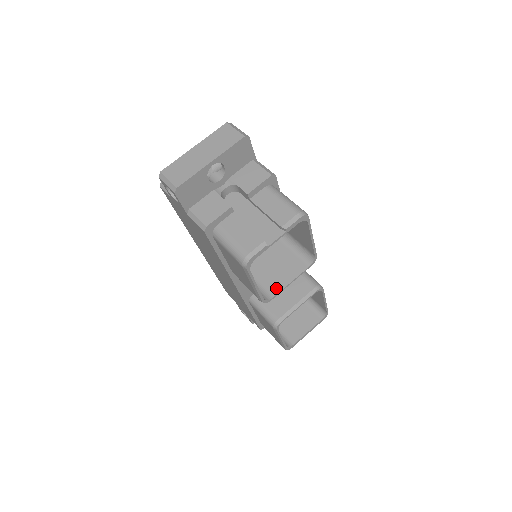
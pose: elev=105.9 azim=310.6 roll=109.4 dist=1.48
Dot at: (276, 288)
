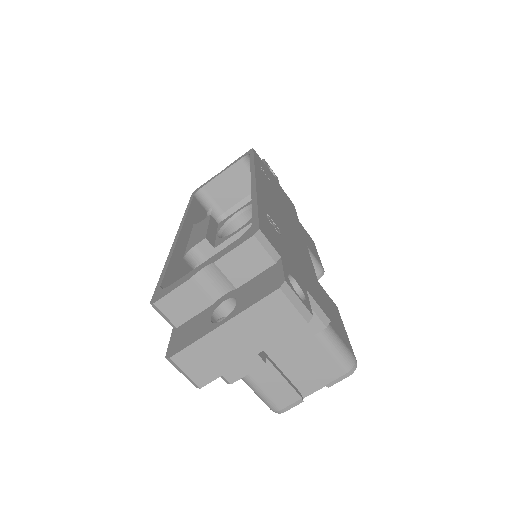
Dot at: occluded
